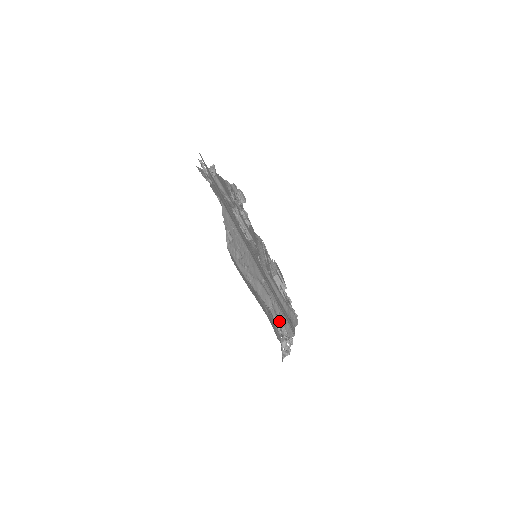
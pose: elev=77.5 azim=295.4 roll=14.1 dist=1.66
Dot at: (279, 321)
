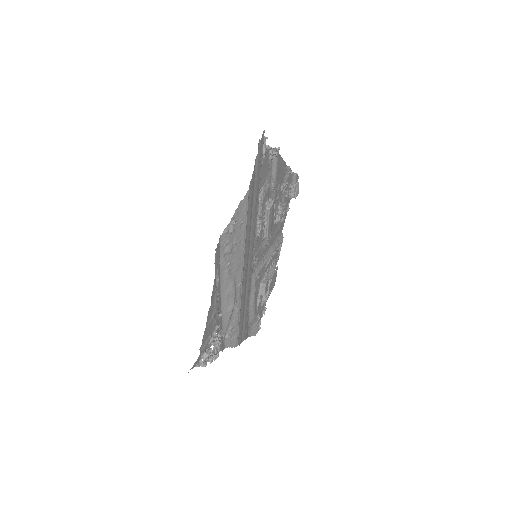
Dot at: (218, 333)
